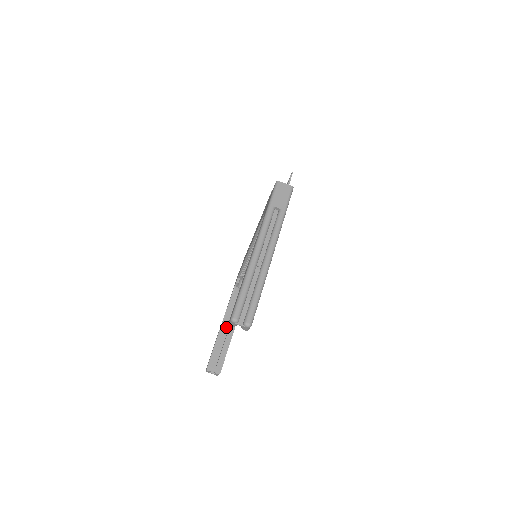
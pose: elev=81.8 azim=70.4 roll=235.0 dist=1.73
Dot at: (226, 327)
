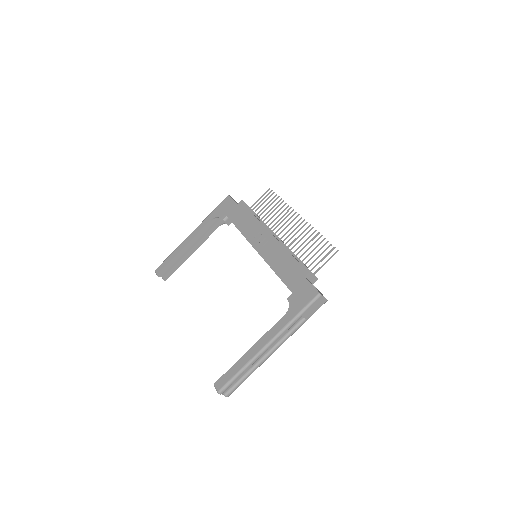
Dot at: (190, 244)
